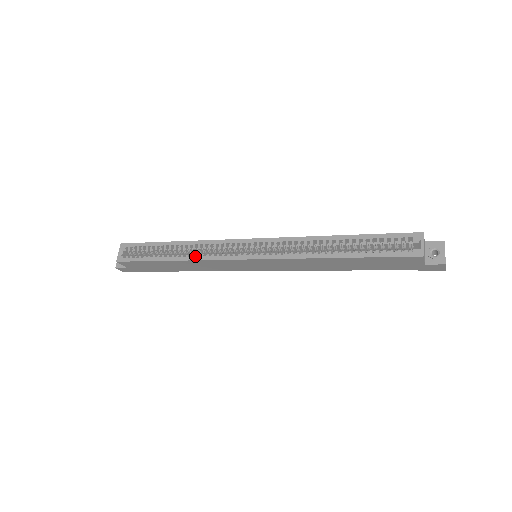
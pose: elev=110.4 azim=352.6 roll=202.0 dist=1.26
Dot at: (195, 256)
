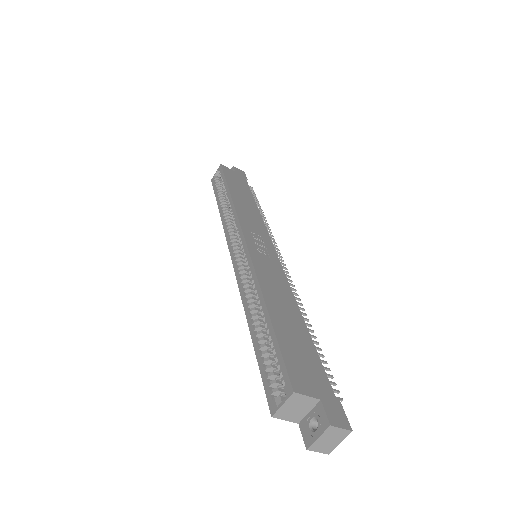
Dot at: (224, 220)
